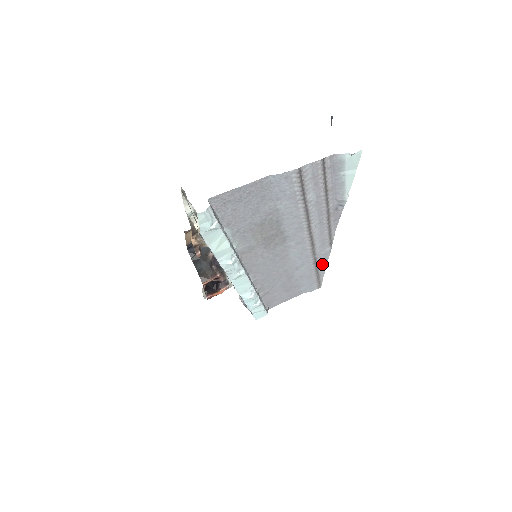
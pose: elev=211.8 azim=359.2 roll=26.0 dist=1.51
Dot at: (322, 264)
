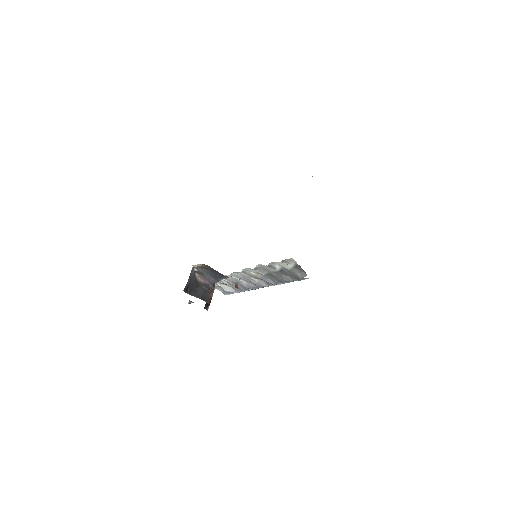
Dot at: occluded
